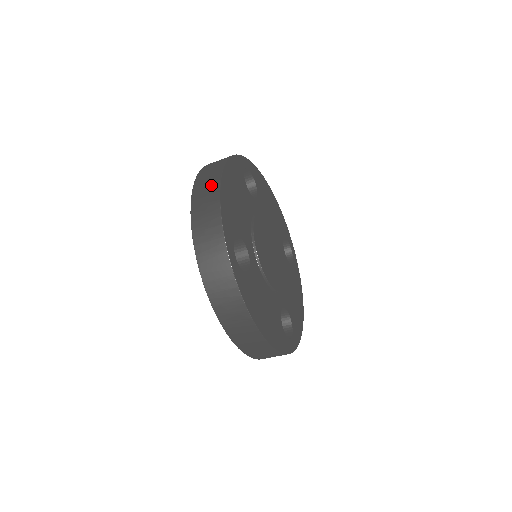
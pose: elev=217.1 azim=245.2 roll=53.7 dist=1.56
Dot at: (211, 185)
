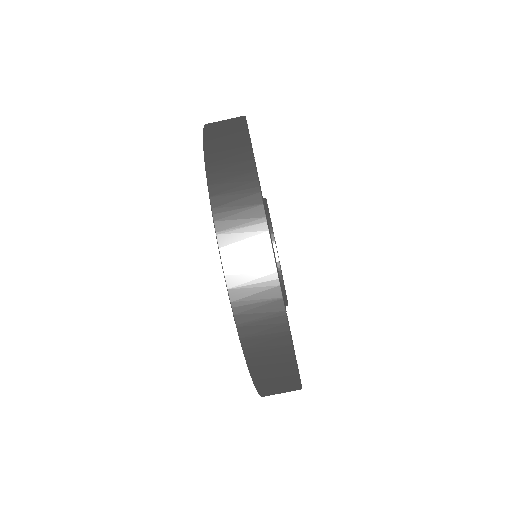
Dot at: occluded
